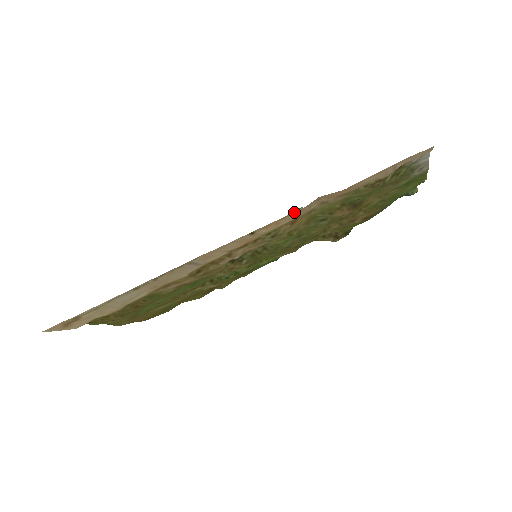
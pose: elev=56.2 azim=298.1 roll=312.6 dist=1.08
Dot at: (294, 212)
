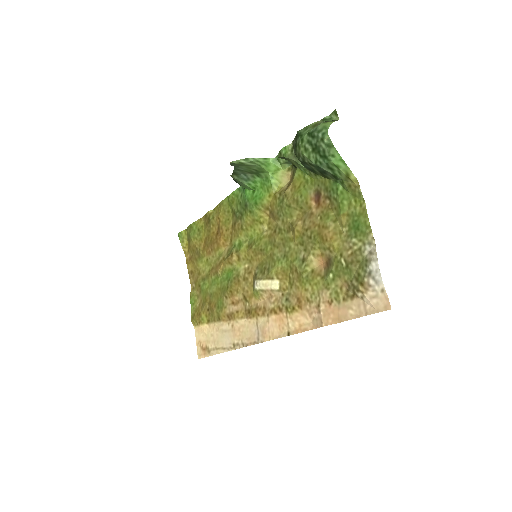
Dot at: occluded
